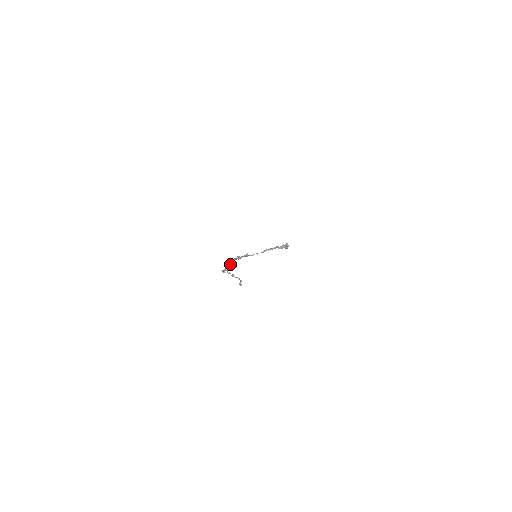
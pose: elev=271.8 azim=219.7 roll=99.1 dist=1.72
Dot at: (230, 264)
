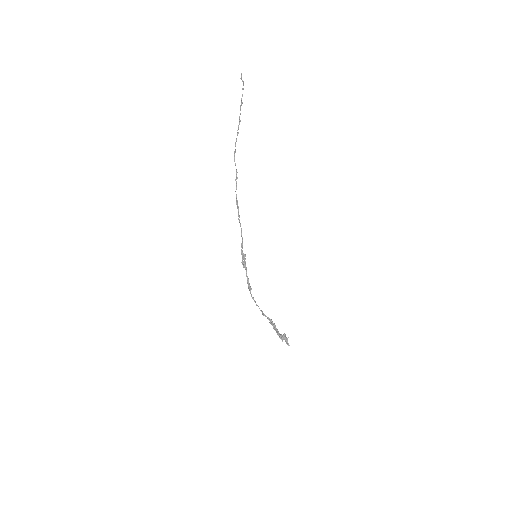
Dot at: occluded
